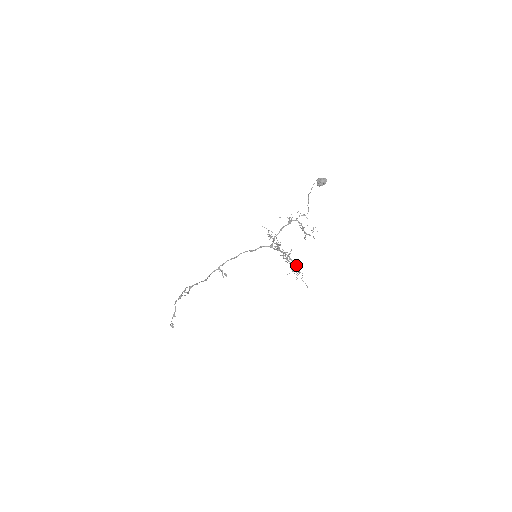
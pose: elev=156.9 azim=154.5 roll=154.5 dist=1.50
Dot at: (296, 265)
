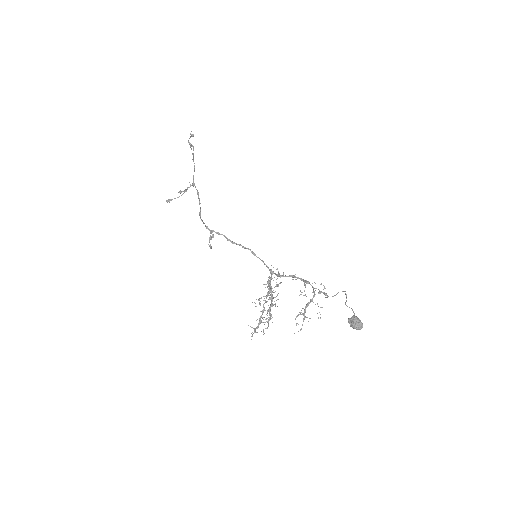
Dot at: (270, 317)
